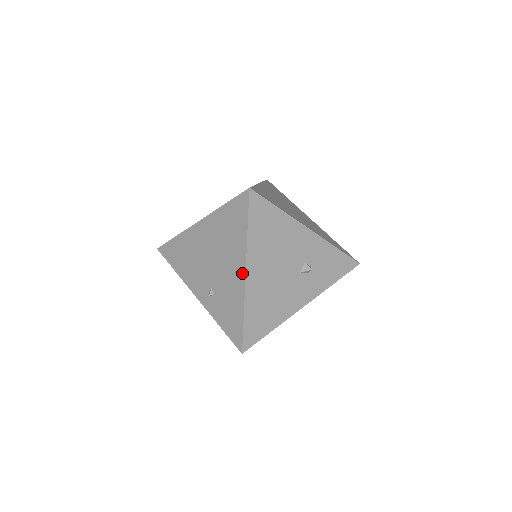
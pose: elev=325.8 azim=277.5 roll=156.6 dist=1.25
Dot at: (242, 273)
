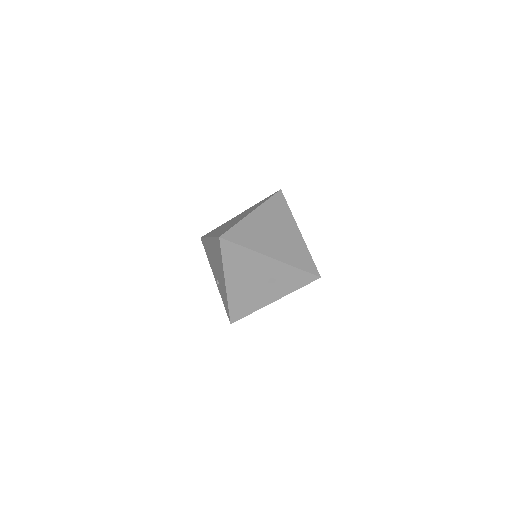
Dot at: (224, 282)
